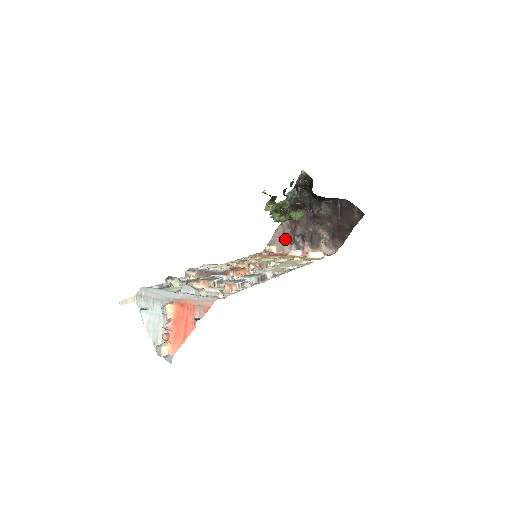
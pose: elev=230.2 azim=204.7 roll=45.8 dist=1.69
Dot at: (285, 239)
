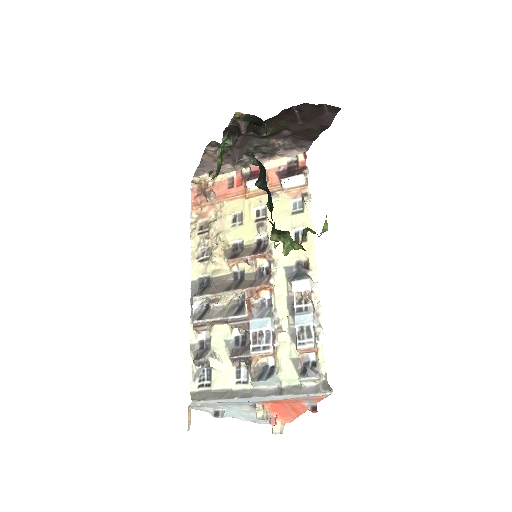
Dot at: occluded
